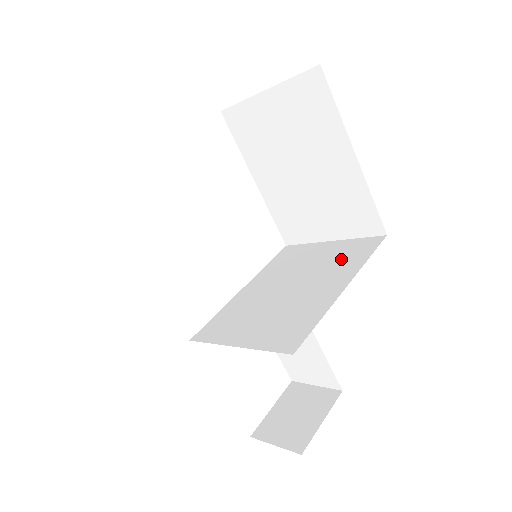
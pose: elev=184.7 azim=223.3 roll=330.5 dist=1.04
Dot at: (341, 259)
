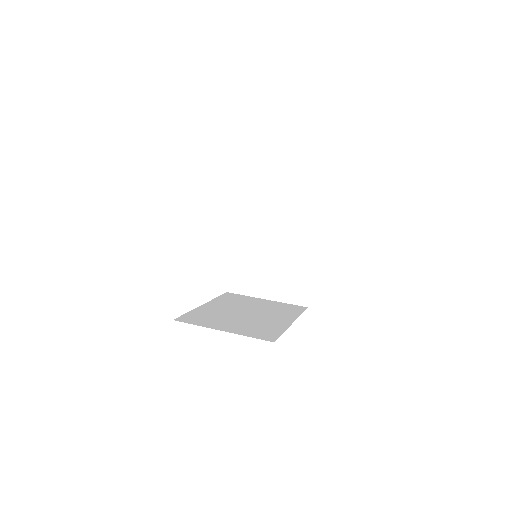
Dot at: (297, 218)
